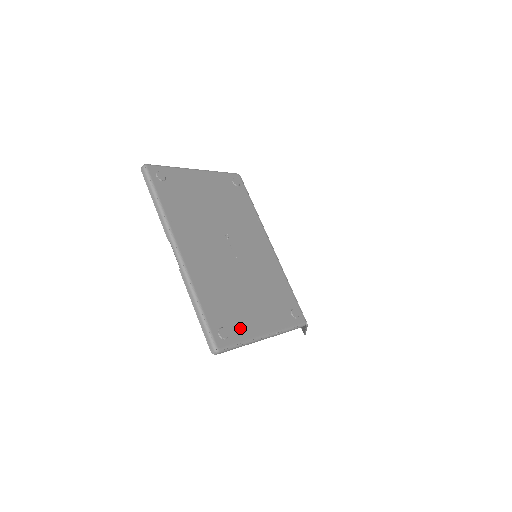
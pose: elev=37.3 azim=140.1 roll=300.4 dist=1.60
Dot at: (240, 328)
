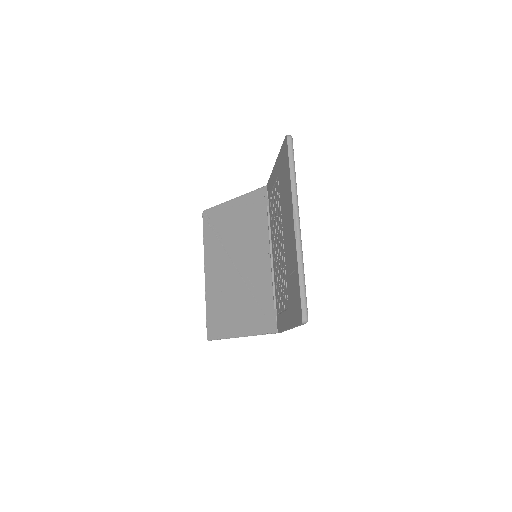
Dot at: occluded
